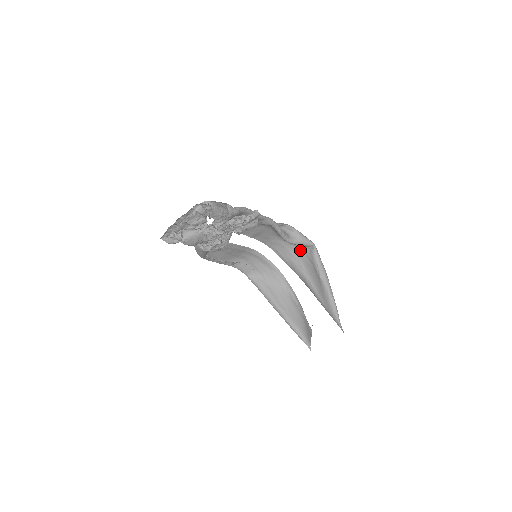
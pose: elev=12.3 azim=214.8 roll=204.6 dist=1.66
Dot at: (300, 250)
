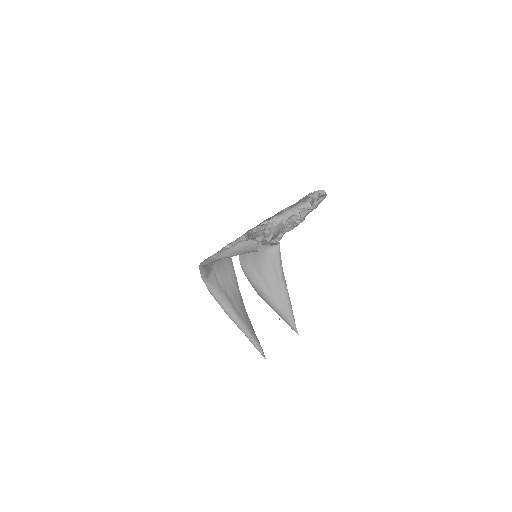
Dot at: (262, 248)
